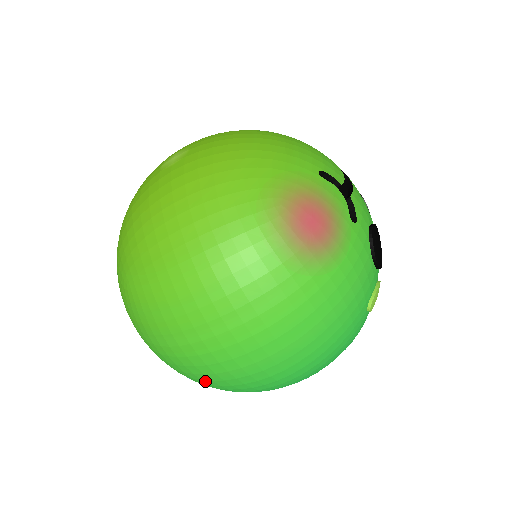
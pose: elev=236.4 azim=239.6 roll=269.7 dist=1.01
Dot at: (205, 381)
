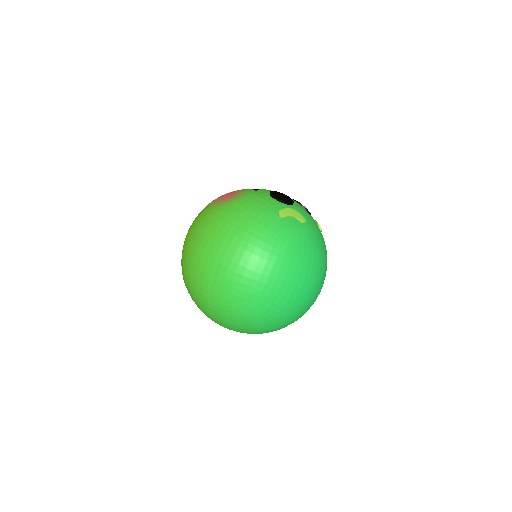
Dot at: (215, 293)
